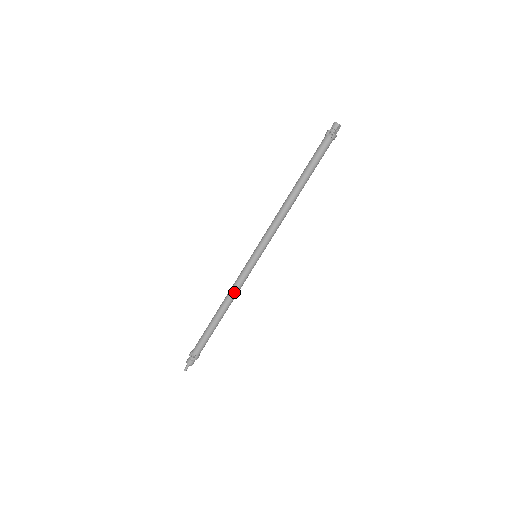
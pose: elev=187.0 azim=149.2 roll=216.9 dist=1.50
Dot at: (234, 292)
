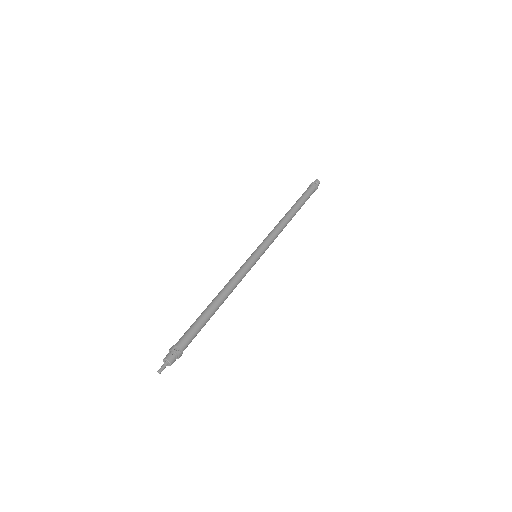
Dot at: (235, 283)
